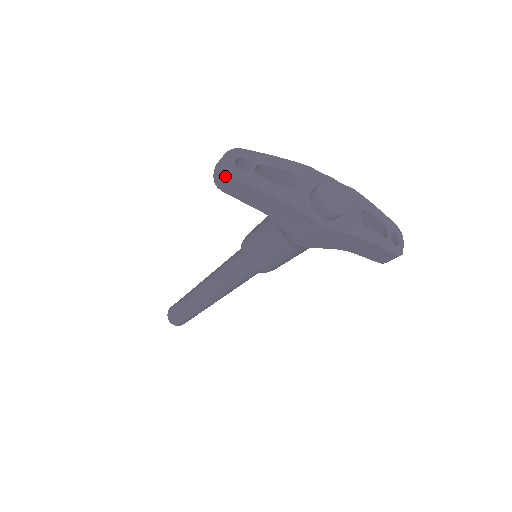
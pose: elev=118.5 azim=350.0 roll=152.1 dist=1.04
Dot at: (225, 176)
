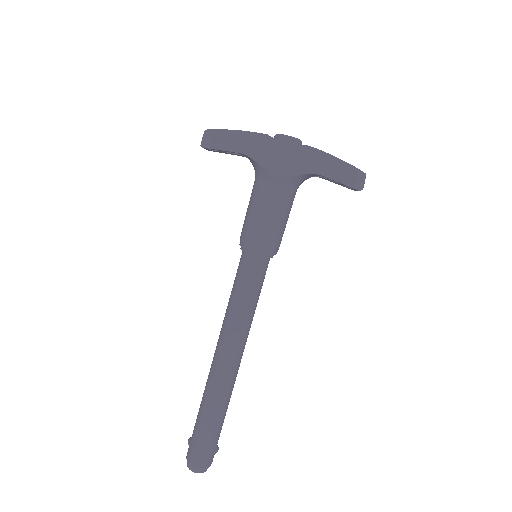
Dot at: (207, 133)
